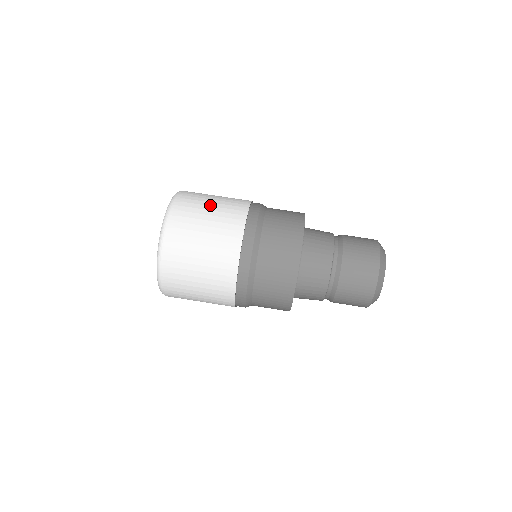
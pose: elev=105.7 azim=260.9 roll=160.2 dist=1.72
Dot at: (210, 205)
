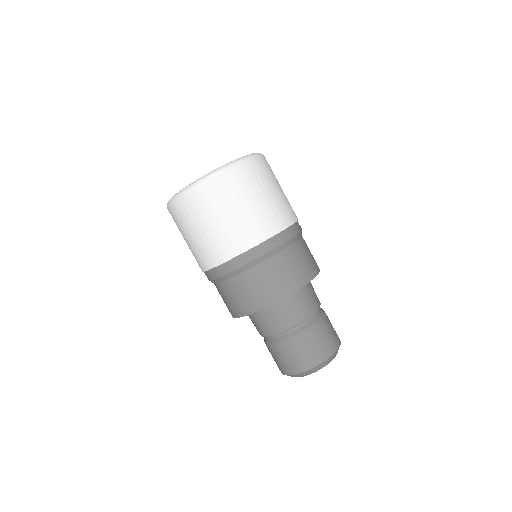
Dot at: (237, 208)
